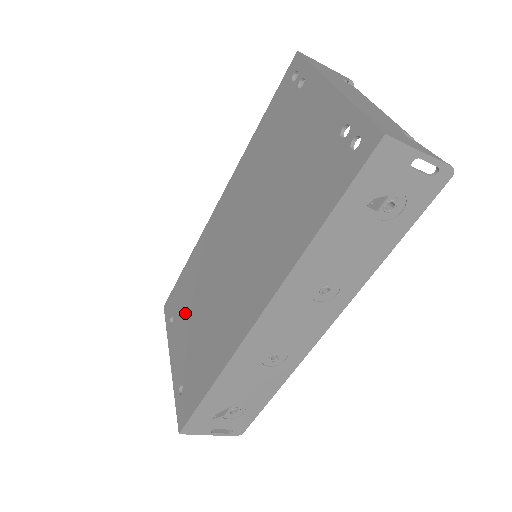
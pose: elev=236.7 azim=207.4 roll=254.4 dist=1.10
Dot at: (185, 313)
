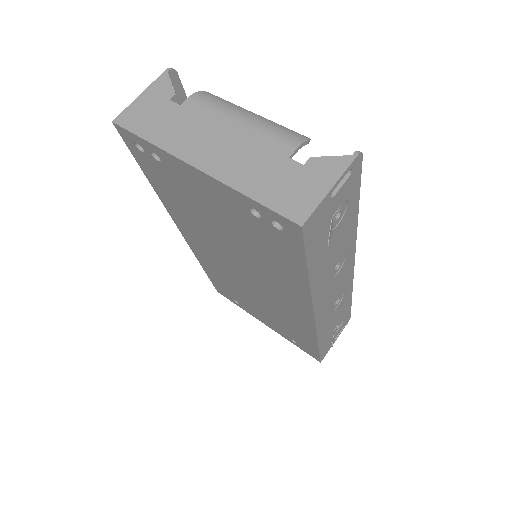
Dot at: (243, 301)
